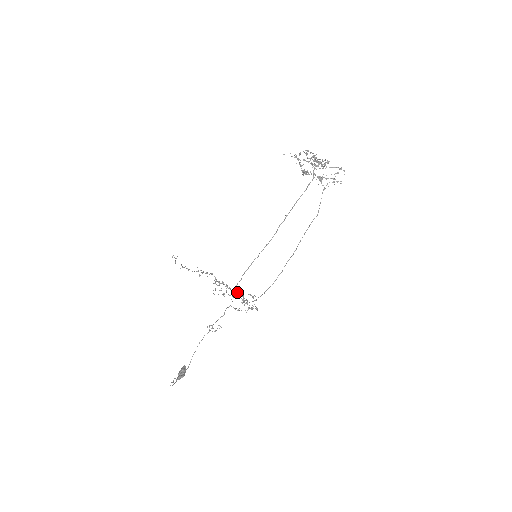
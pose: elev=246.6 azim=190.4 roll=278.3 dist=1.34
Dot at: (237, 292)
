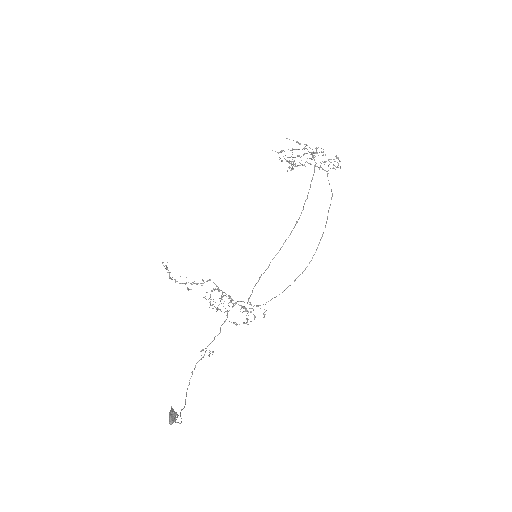
Dot at: (252, 291)
